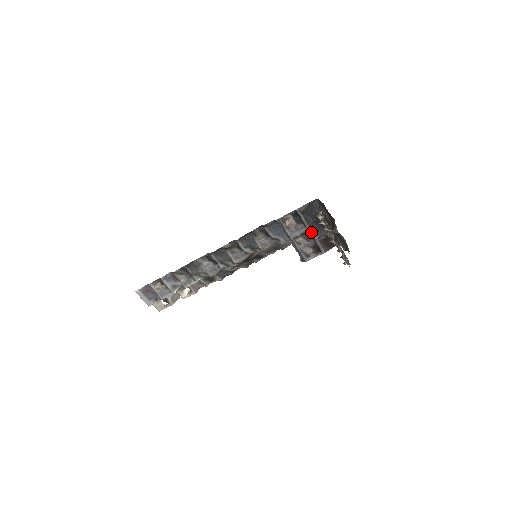
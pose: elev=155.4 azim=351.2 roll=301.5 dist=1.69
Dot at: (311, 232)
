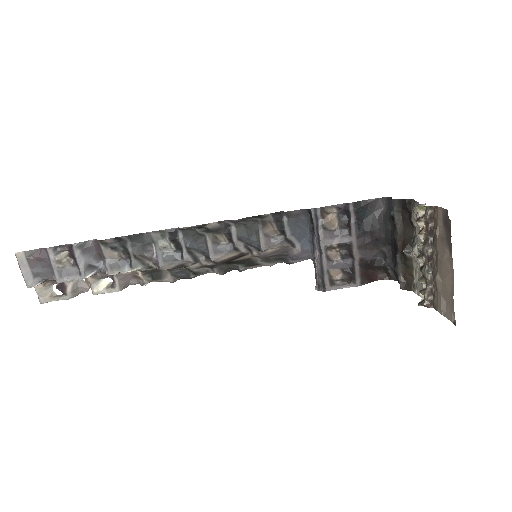
Dot at: (354, 246)
